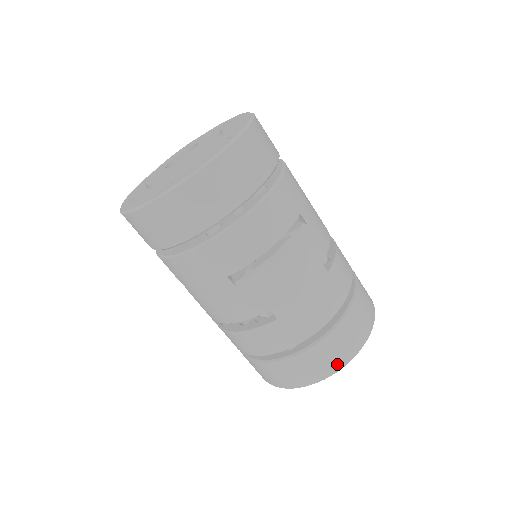
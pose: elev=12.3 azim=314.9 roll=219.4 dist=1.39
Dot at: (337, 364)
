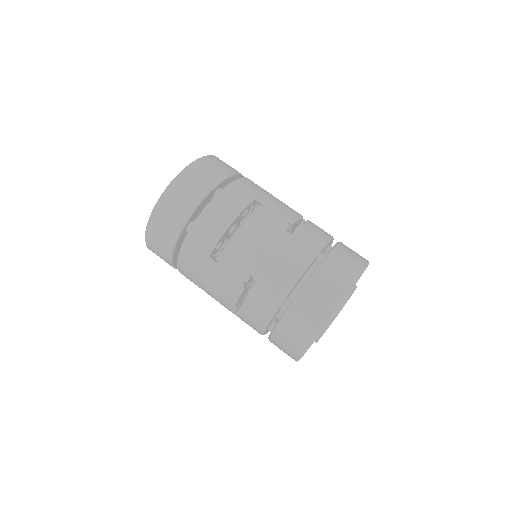
Dot at: (327, 309)
